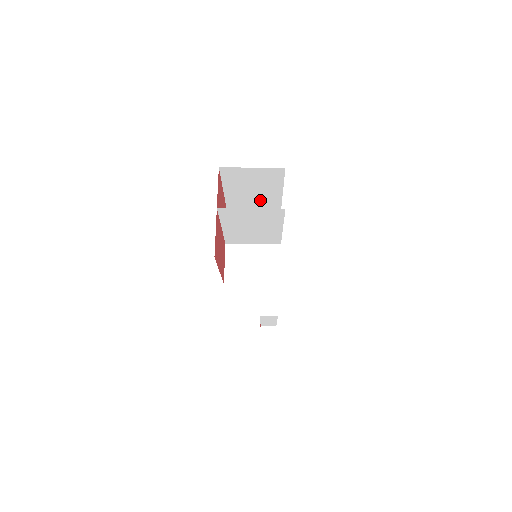
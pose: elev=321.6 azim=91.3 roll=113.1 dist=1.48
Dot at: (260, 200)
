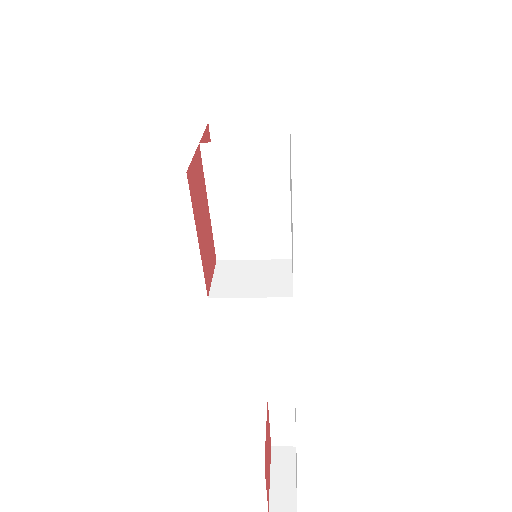
Dot at: occluded
